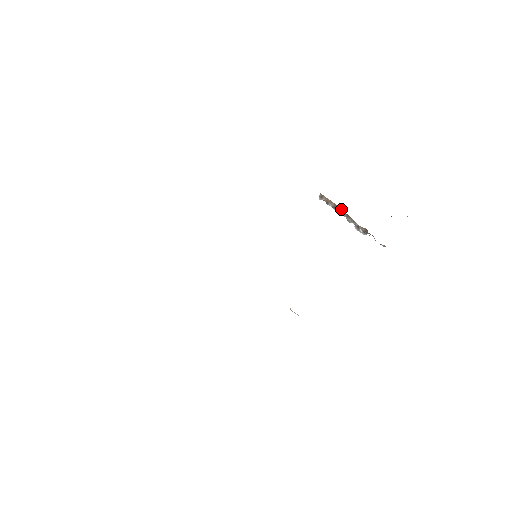
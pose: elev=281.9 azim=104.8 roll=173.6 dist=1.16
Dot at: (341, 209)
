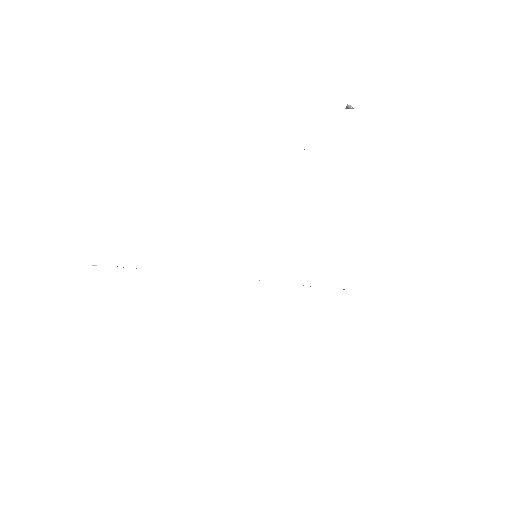
Dot at: occluded
